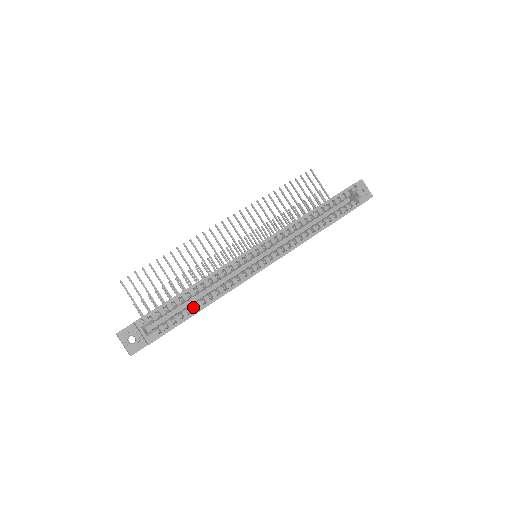
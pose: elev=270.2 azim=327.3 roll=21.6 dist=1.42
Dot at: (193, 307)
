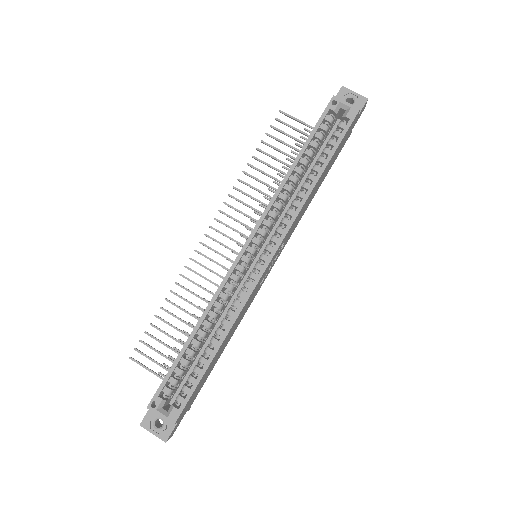
Dot at: (203, 359)
